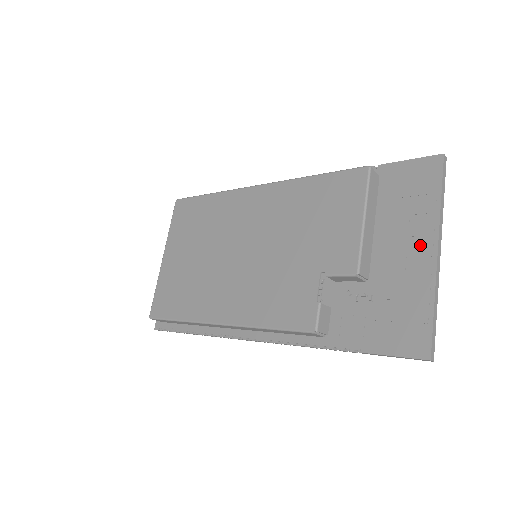
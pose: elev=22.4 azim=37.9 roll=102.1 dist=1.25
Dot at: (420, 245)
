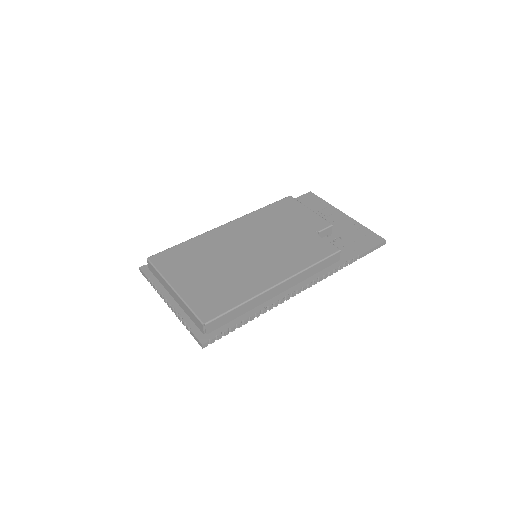
Dot at: (337, 216)
